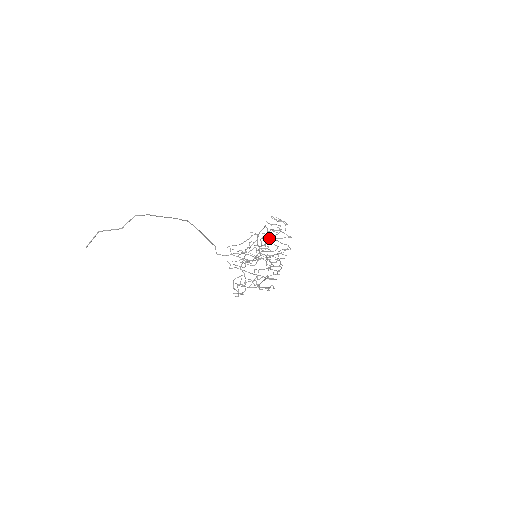
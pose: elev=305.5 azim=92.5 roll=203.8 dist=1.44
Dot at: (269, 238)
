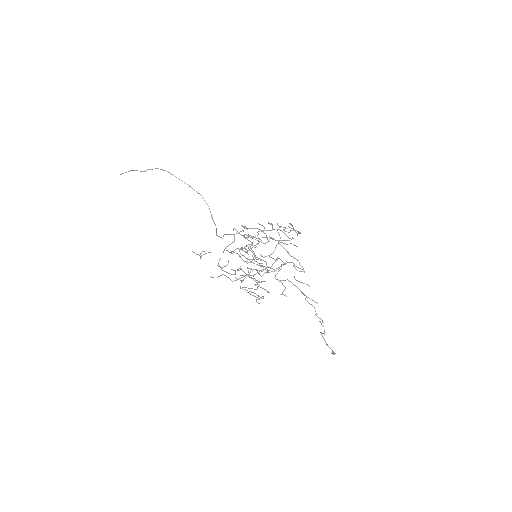
Dot at: occluded
